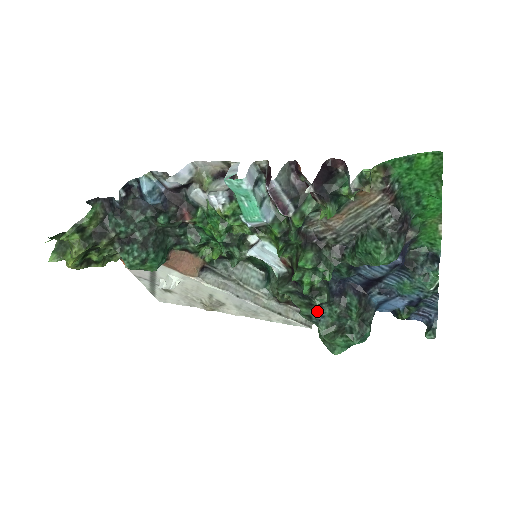
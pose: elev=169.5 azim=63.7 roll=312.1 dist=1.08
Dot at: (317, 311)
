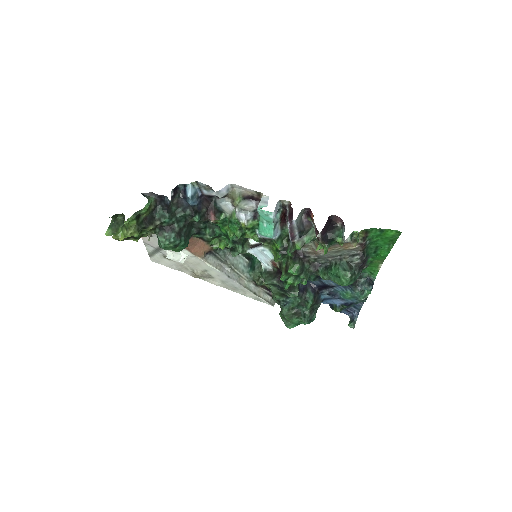
Dot at: (286, 299)
